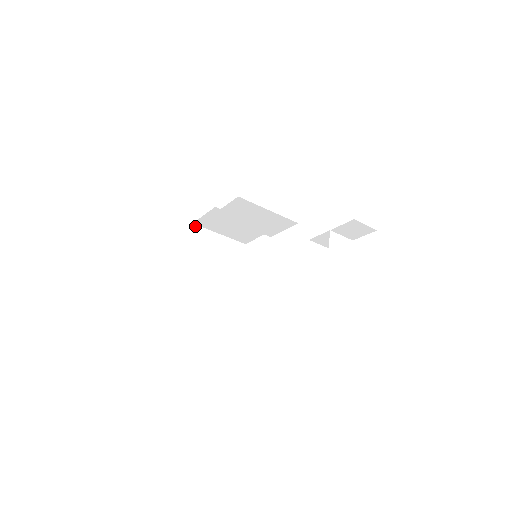
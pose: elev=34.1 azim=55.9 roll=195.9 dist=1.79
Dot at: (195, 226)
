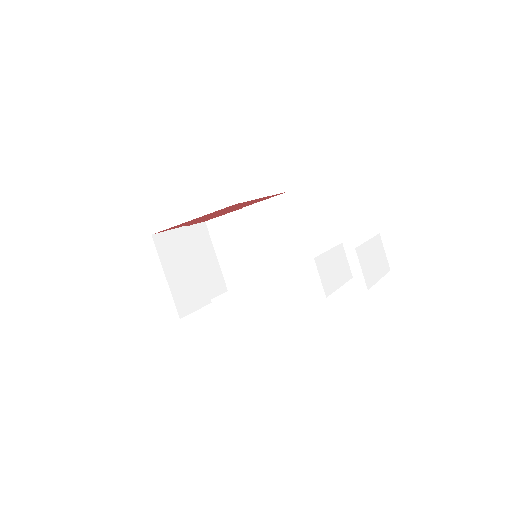
Dot at: (205, 225)
